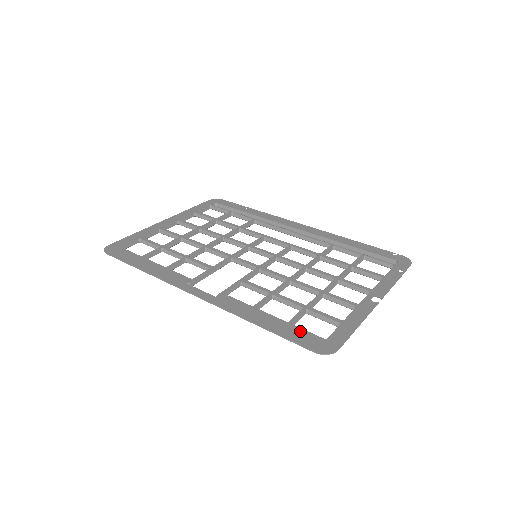
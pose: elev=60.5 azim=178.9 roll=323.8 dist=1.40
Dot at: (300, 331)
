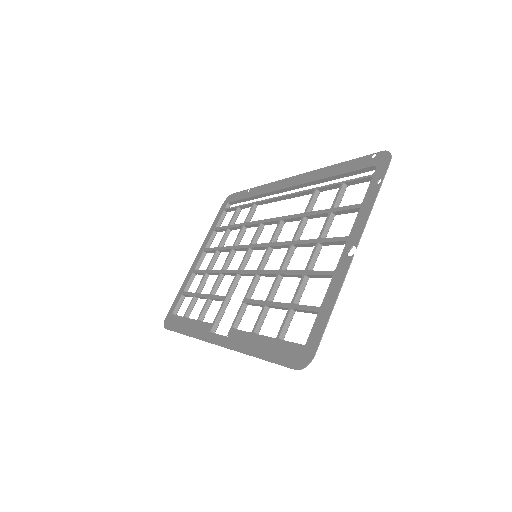
Dot at: (284, 346)
